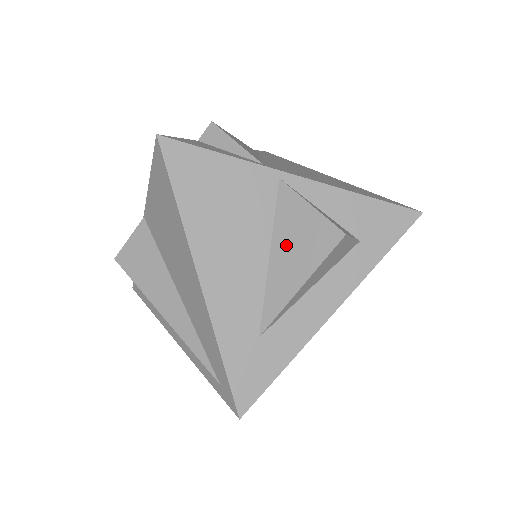
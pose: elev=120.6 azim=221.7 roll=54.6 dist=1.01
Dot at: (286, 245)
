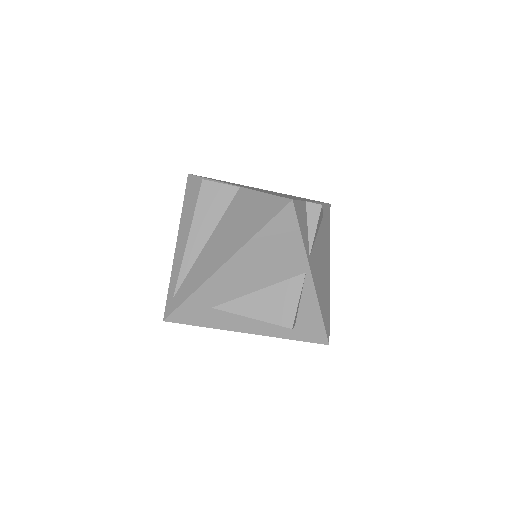
Dot at: (270, 297)
